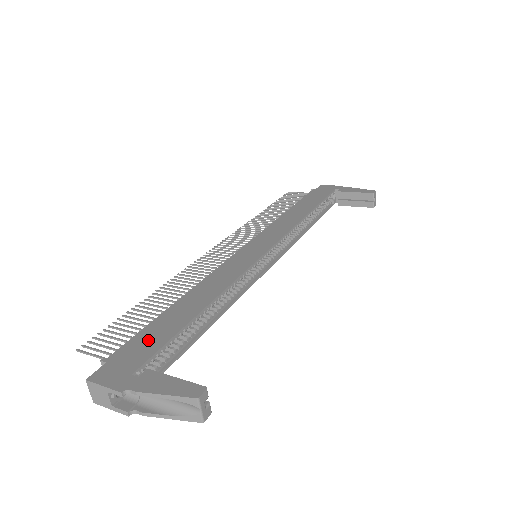
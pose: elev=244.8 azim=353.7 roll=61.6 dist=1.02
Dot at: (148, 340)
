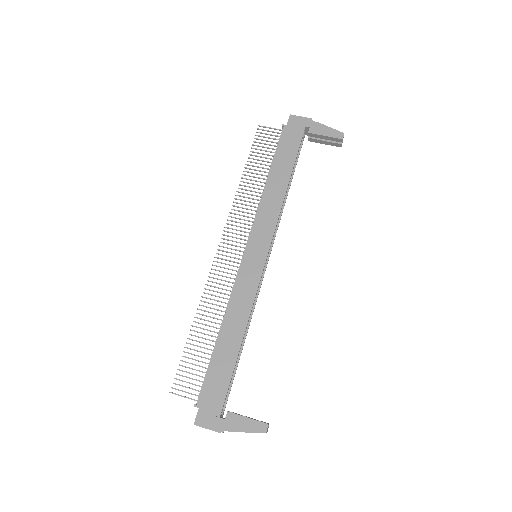
Dot at: (216, 384)
